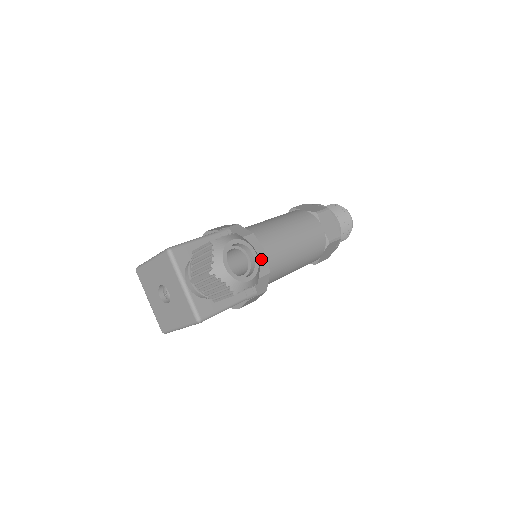
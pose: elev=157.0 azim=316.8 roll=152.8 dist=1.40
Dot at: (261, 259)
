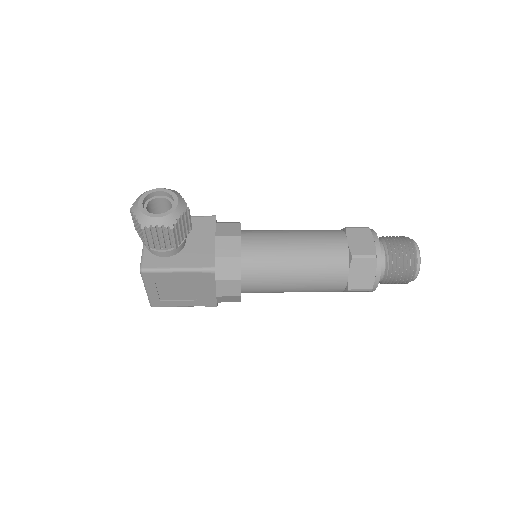
Dot at: (233, 241)
